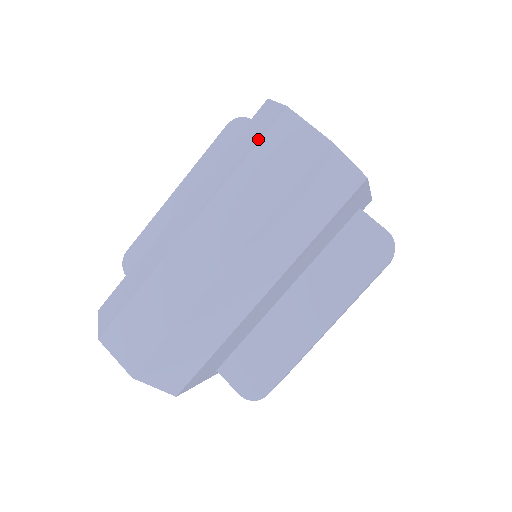
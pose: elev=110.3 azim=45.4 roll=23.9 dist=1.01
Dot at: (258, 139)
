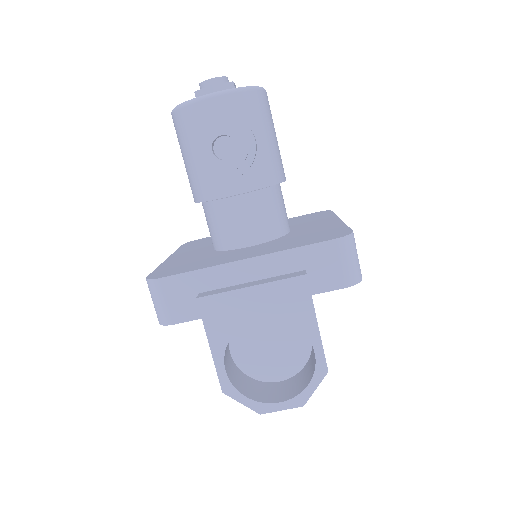
Dot at: occluded
